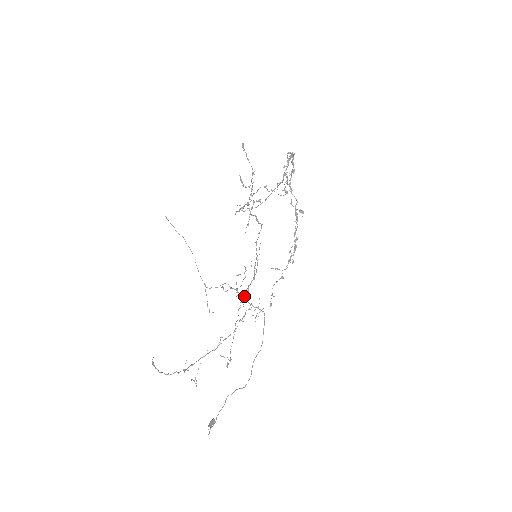
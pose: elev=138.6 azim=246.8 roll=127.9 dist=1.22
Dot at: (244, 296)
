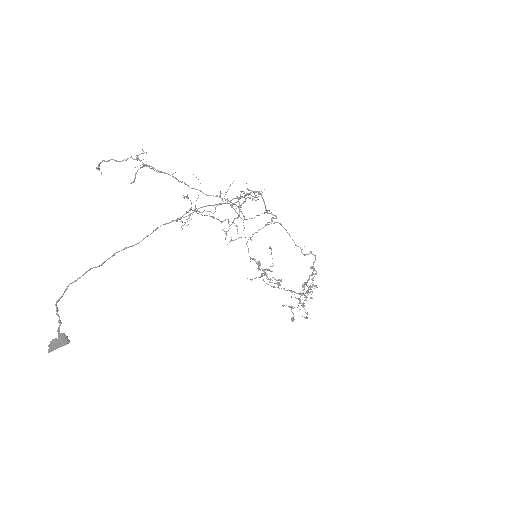
Dot at: (240, 198)
